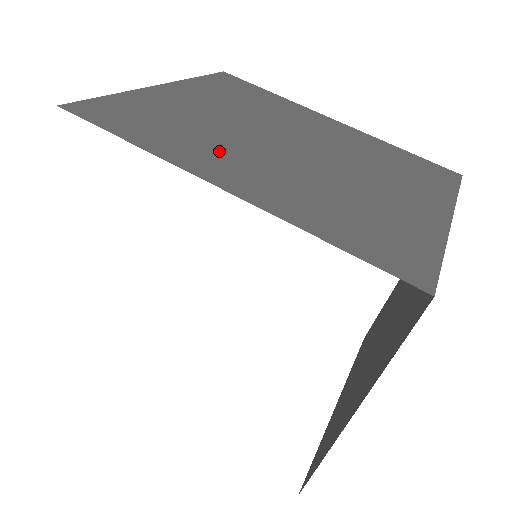
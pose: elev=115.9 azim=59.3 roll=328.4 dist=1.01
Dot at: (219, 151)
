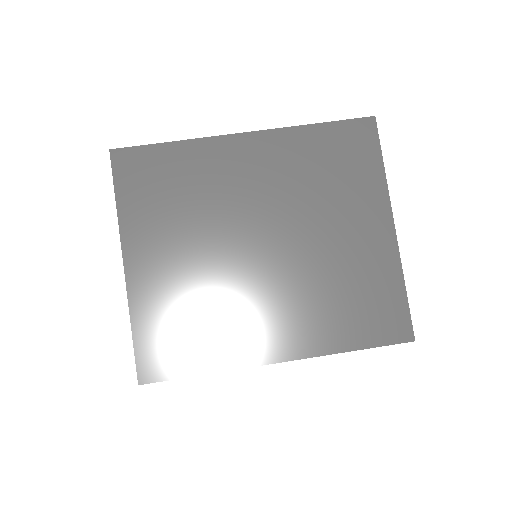
Dot at: (240, 320)
